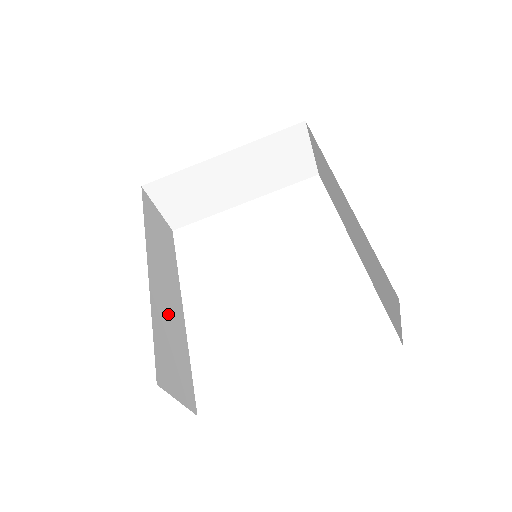
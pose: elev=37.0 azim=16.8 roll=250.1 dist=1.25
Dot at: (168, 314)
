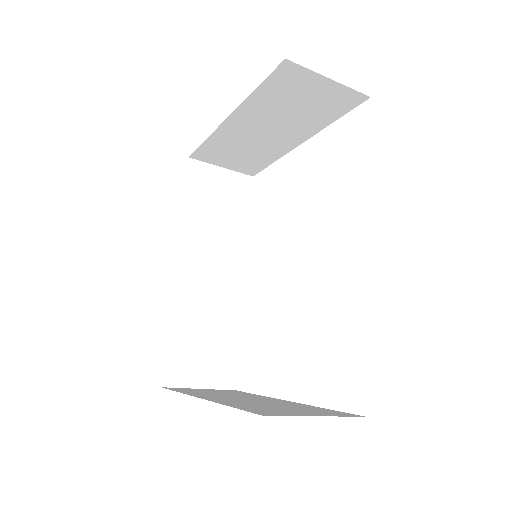
Dot at: (206, 301)
